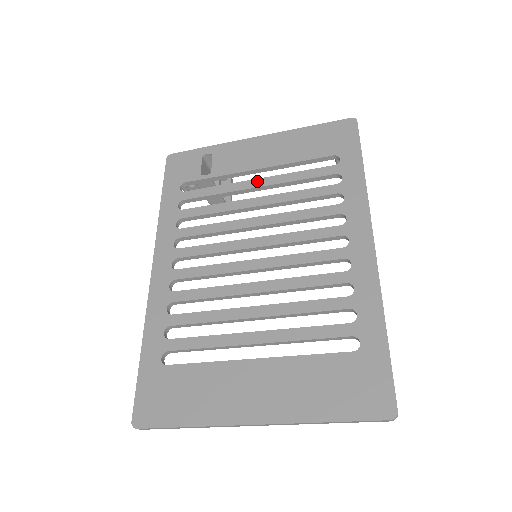
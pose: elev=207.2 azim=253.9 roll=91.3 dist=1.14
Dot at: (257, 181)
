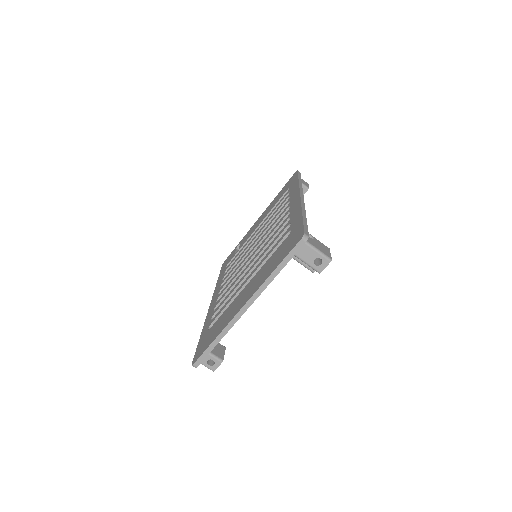
Dot at: (256, 231)
